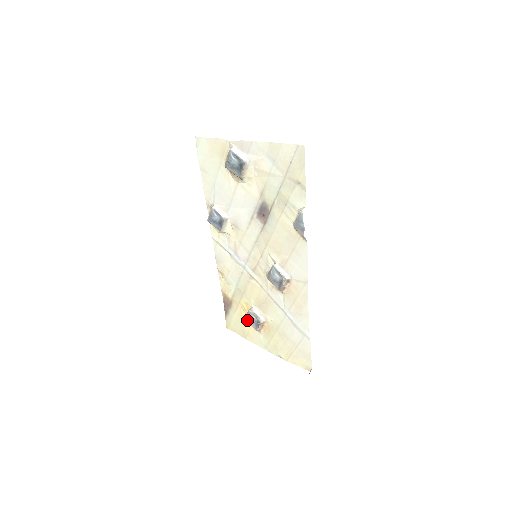
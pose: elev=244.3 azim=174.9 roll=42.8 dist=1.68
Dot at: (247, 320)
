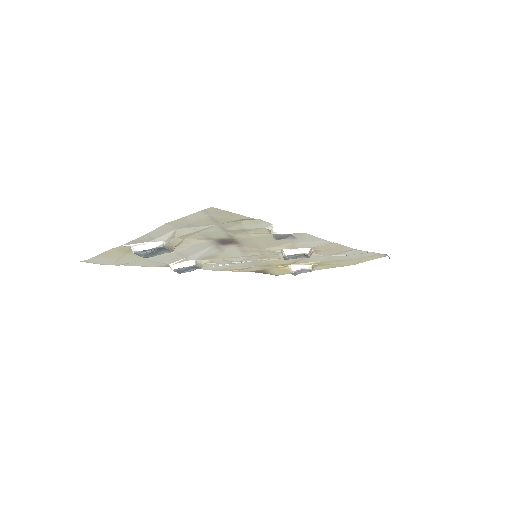
Dot at: (296, 274)
